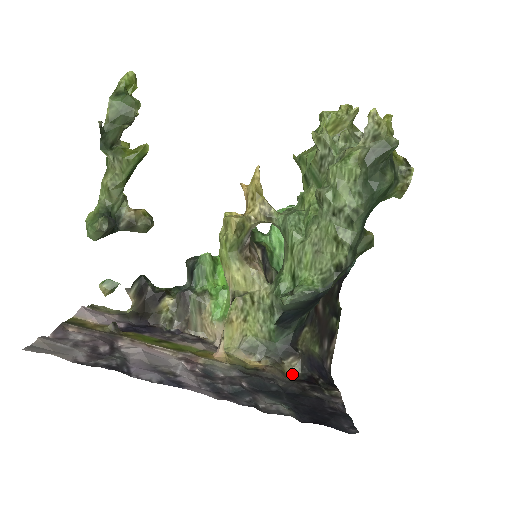
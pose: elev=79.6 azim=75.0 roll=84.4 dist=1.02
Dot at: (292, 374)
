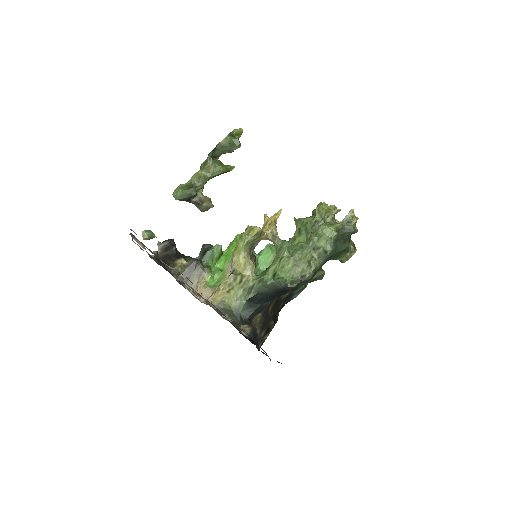
Dot at: (243, 334)
